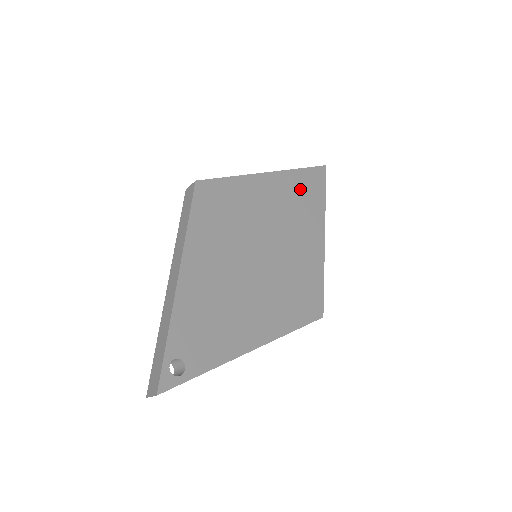
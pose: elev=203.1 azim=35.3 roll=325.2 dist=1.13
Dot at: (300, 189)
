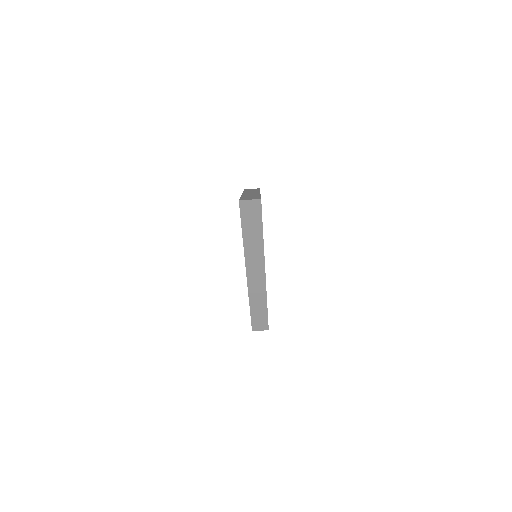
Dot at: occluded
